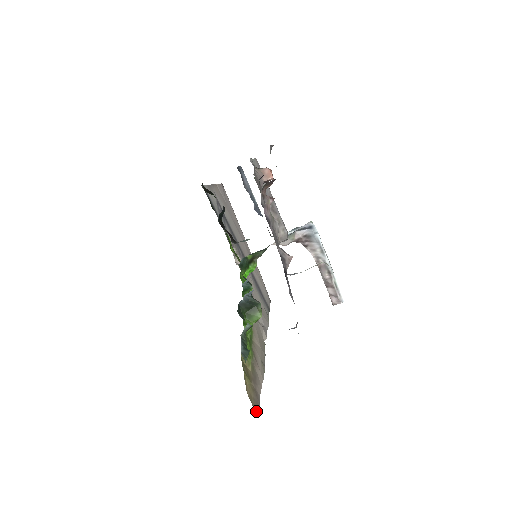
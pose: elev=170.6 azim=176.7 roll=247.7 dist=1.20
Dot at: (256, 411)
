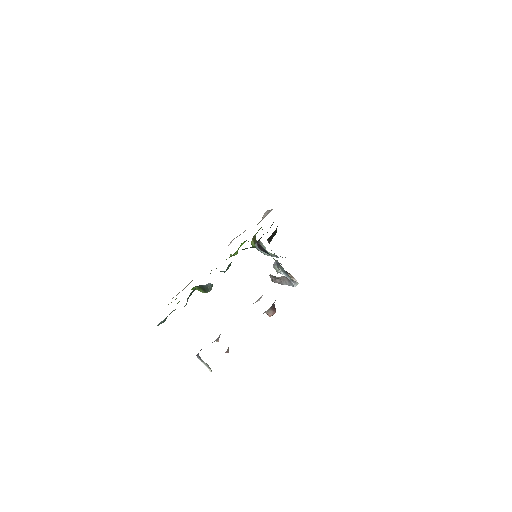
Dot at: occluded
